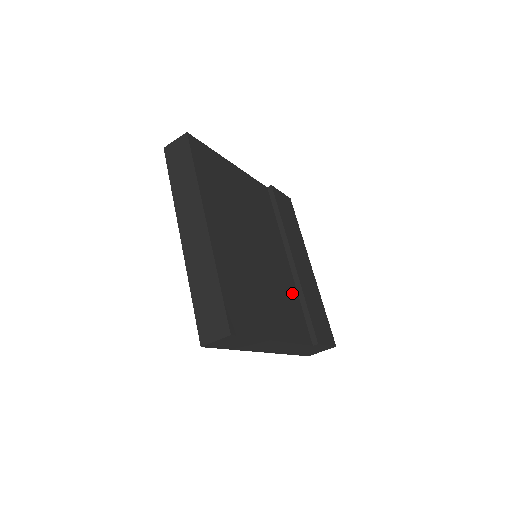
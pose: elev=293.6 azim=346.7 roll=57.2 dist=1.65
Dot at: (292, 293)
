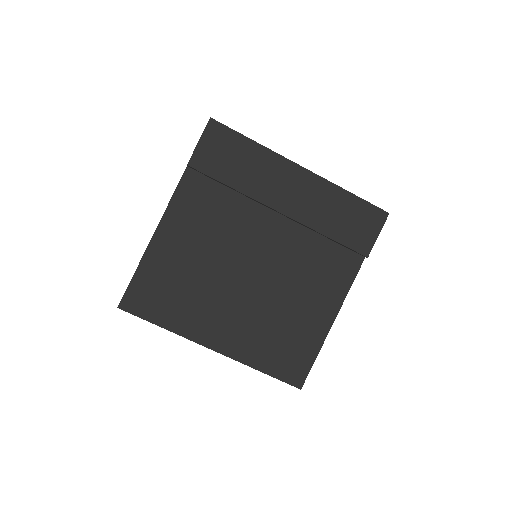
Dot at: (310, 245)
